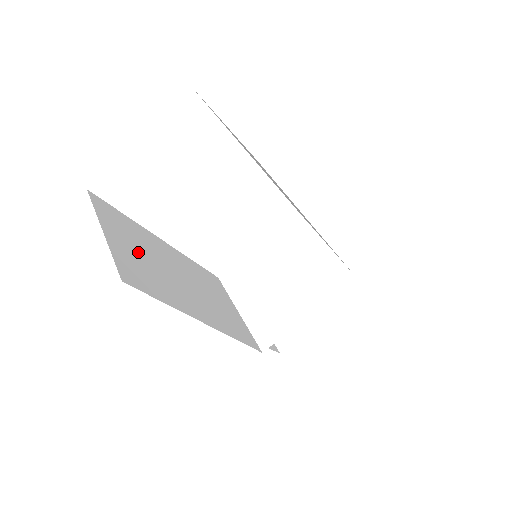
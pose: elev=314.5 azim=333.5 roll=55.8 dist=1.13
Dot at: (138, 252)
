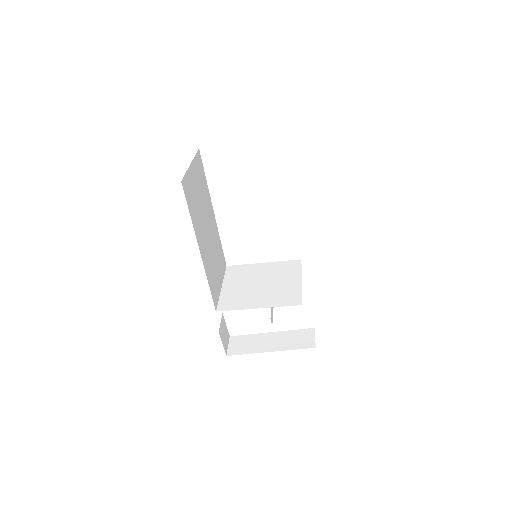
Dot at: (198, 191)
